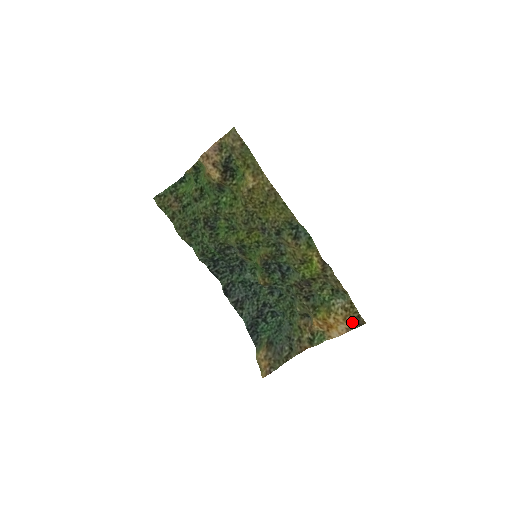
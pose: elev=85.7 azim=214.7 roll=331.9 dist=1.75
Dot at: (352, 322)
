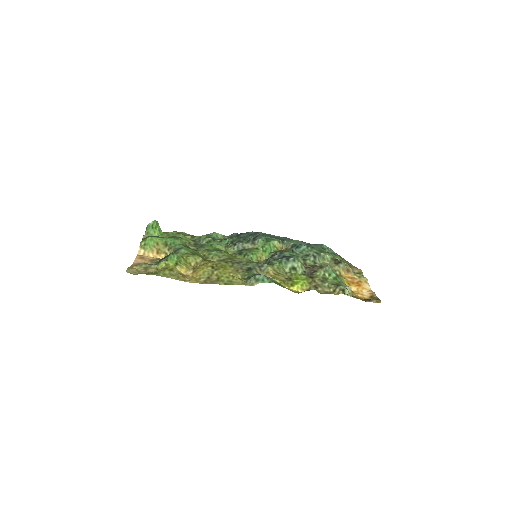
Dot at: (369, 299)
